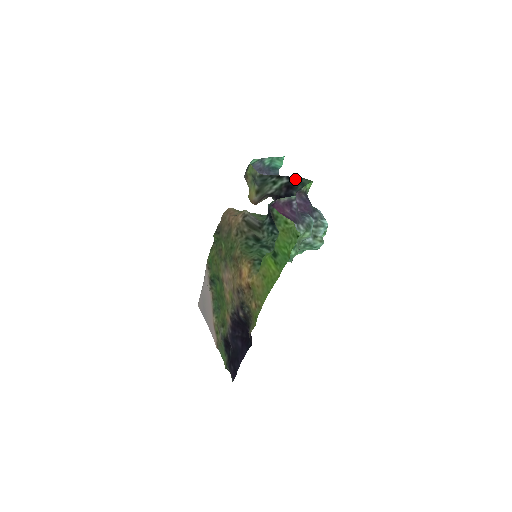
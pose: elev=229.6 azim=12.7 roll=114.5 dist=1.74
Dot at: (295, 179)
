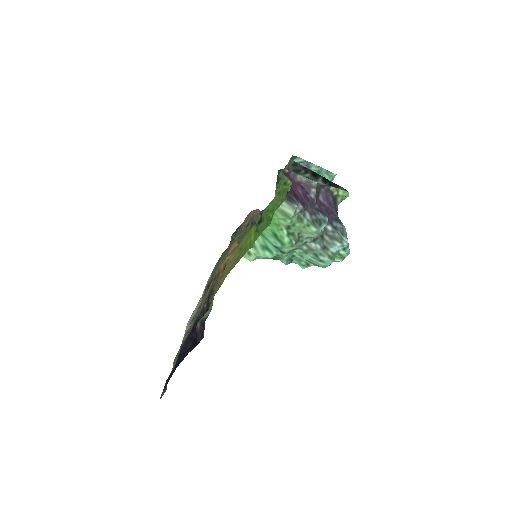
Dot at: (331, 183)
